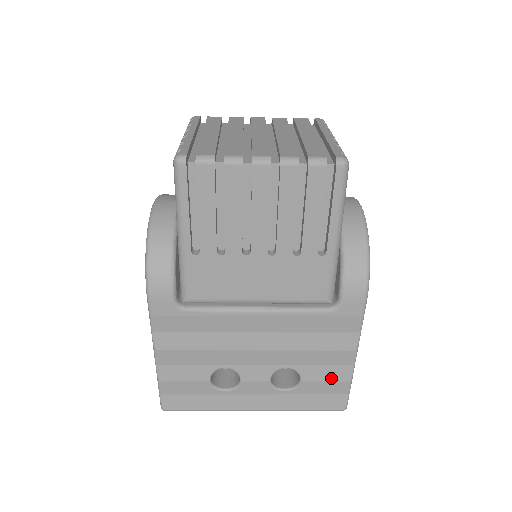
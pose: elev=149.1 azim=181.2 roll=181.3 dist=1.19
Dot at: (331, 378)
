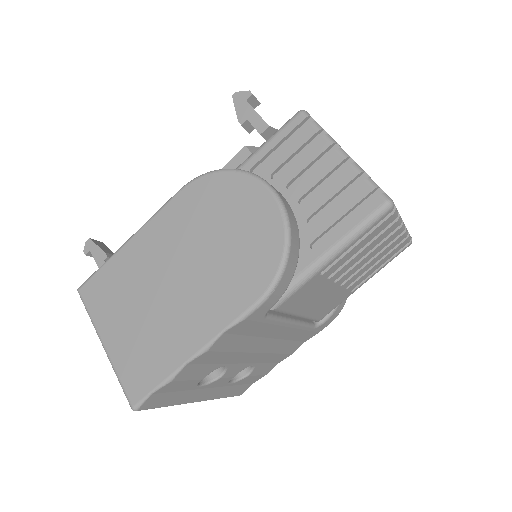
Dot at: (262, 373)
